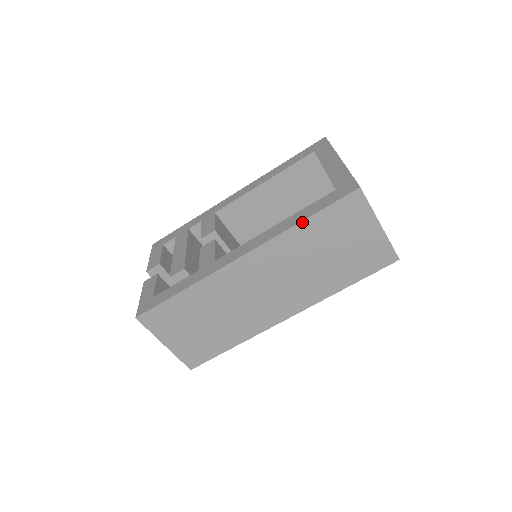
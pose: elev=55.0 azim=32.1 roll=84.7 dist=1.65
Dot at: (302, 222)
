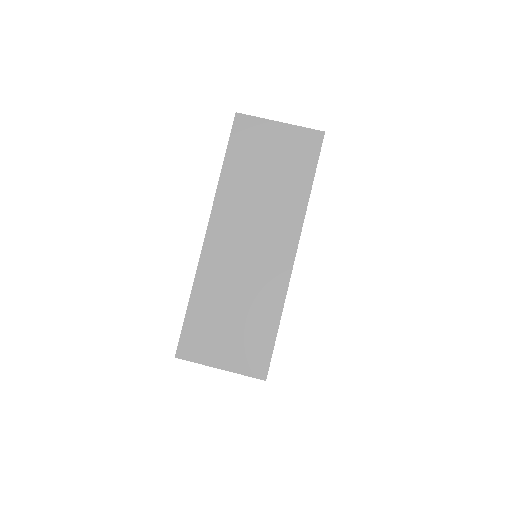
Dot at: (223, 169)
